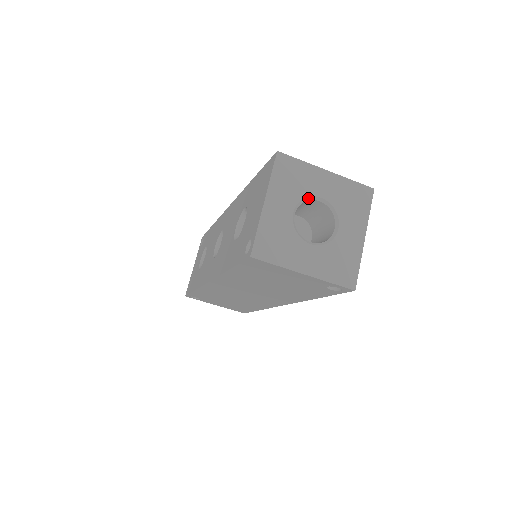
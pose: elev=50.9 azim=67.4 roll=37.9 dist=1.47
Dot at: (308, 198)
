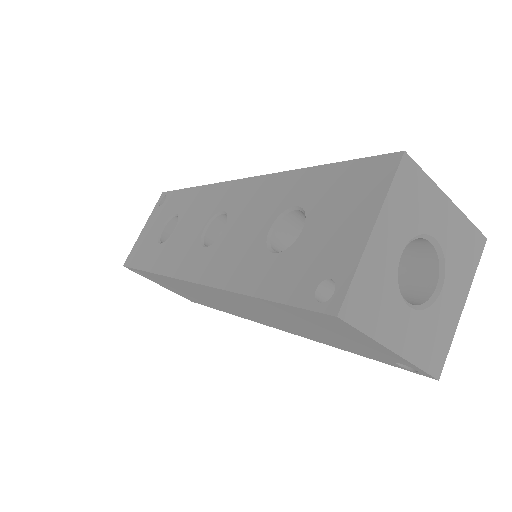
Dot at: (421, 235)
